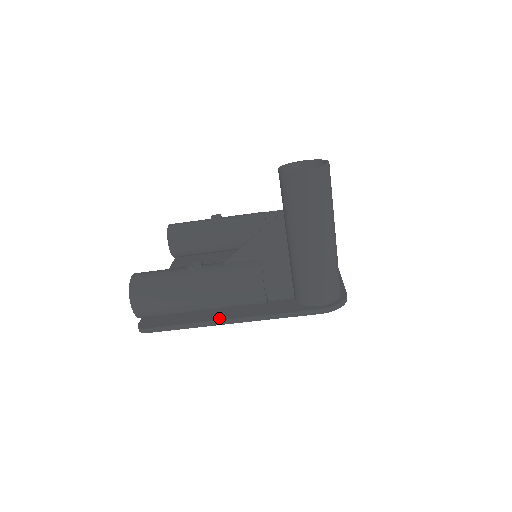
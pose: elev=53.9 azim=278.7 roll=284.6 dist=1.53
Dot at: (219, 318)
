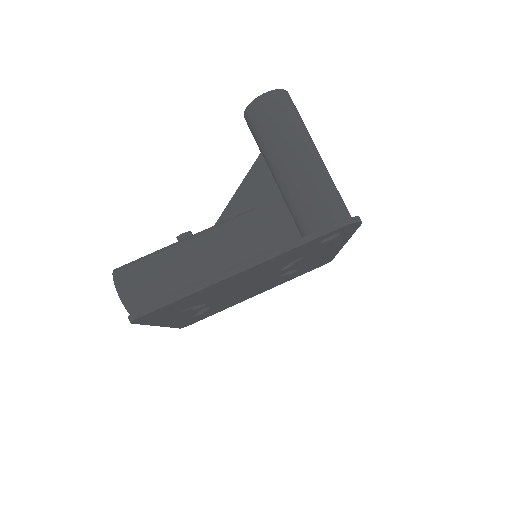
Dot at: (222, 274)
